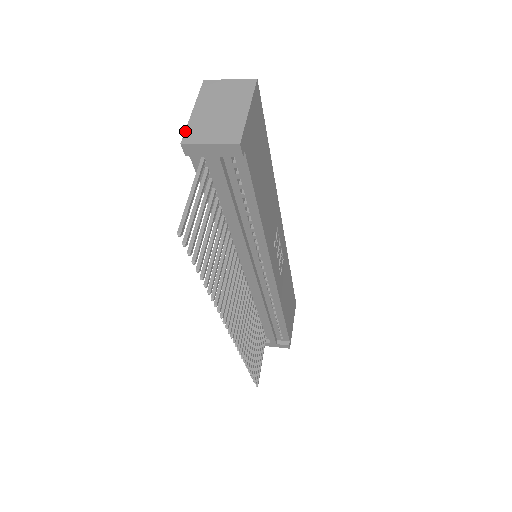
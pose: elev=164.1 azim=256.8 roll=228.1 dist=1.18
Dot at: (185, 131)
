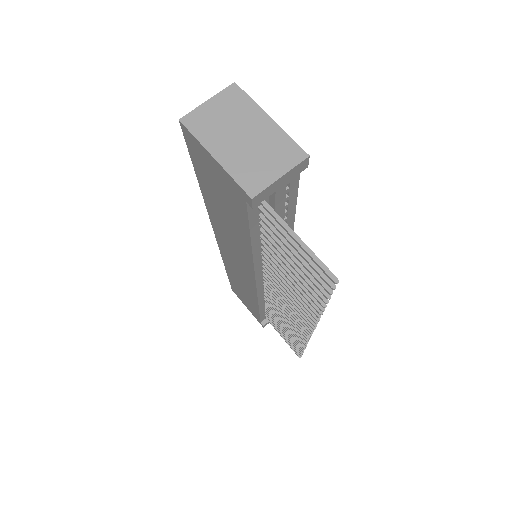
Dot at: (238, 184)
